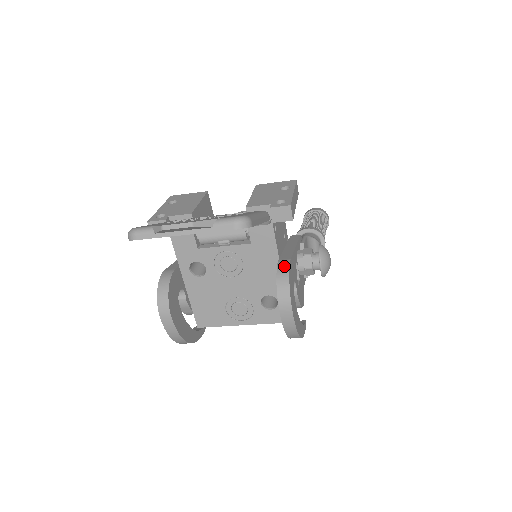
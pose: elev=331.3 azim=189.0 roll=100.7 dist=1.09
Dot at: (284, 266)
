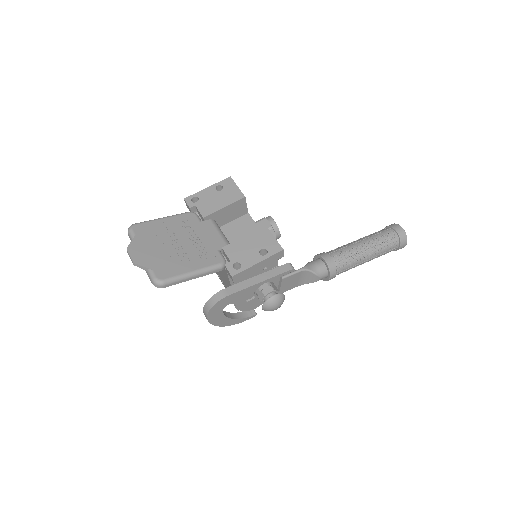
Dot at: (218, 297)
